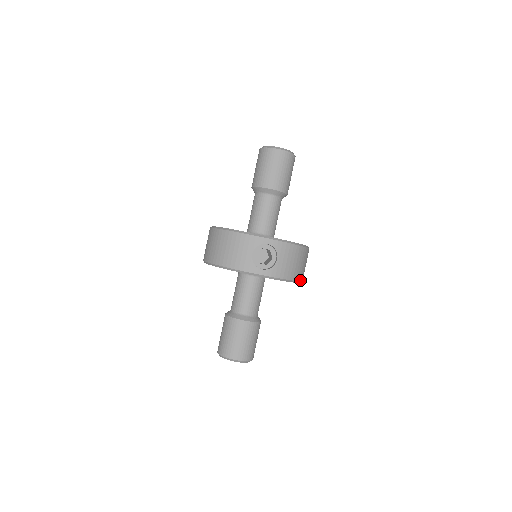
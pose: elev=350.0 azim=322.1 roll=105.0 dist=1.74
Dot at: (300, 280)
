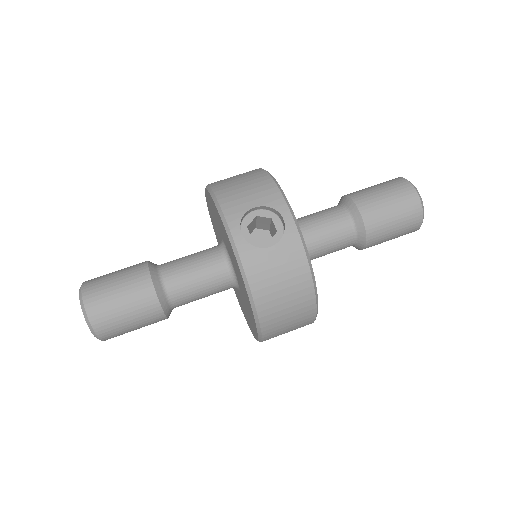
Dot at: (261, 321)
